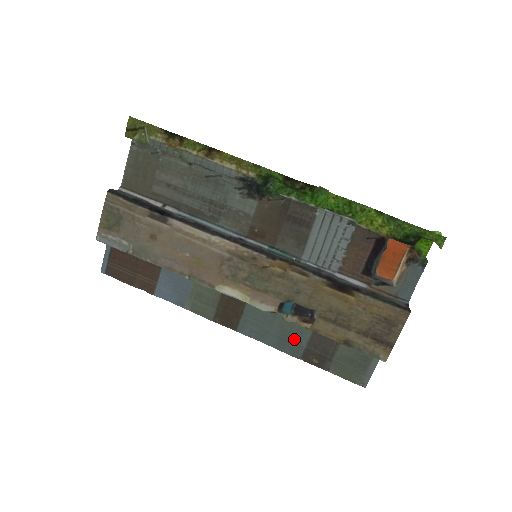
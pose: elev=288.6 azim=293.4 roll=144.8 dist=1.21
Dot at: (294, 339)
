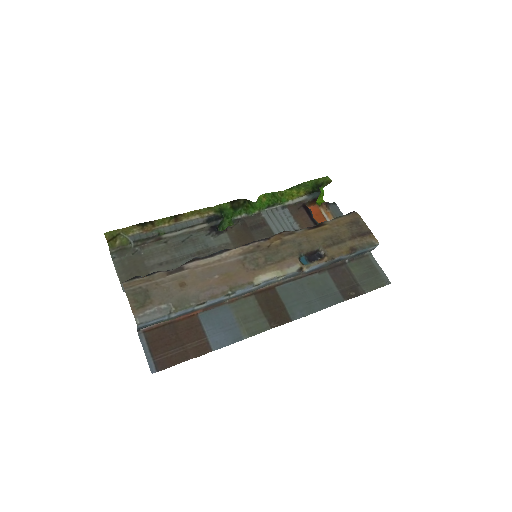
Dot at: (328, 291)
